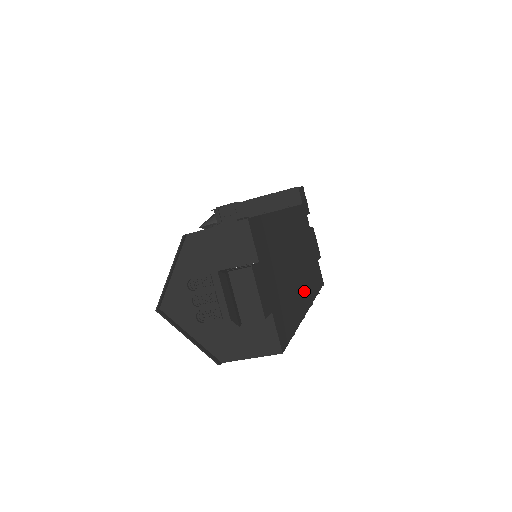
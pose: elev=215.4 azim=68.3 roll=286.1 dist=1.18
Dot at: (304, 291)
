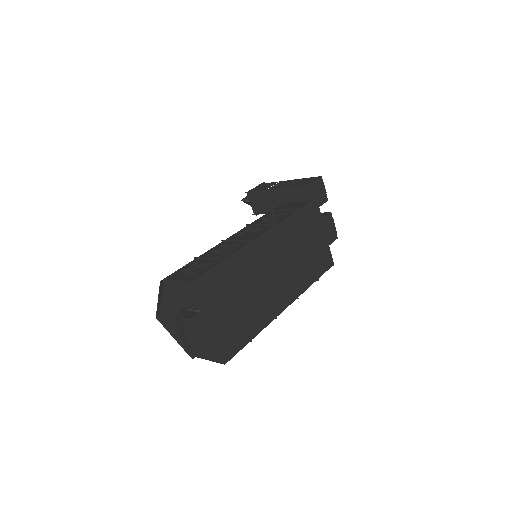
Dot at: (284, 294)
